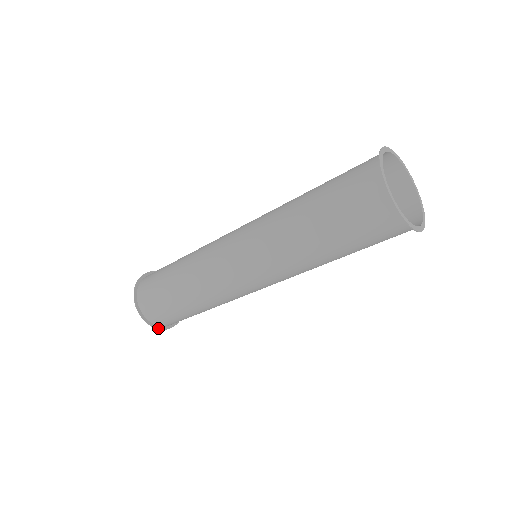
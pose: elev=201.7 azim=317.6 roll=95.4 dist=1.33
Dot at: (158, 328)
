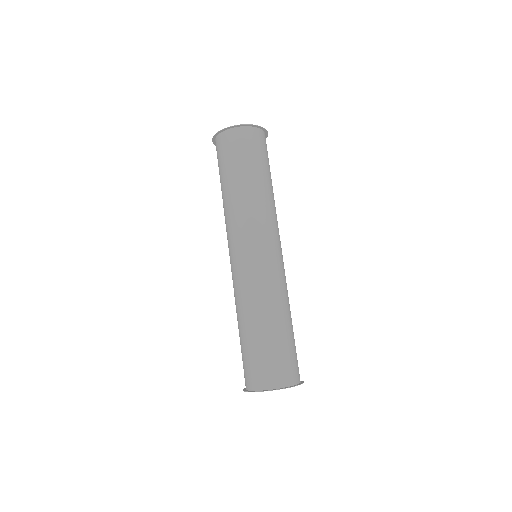
Dot at: (271, 390)
